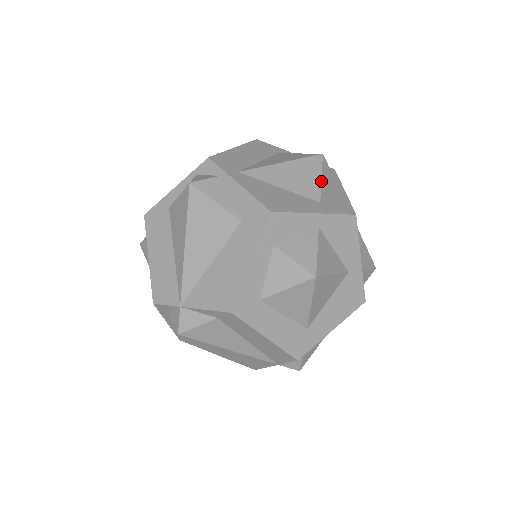
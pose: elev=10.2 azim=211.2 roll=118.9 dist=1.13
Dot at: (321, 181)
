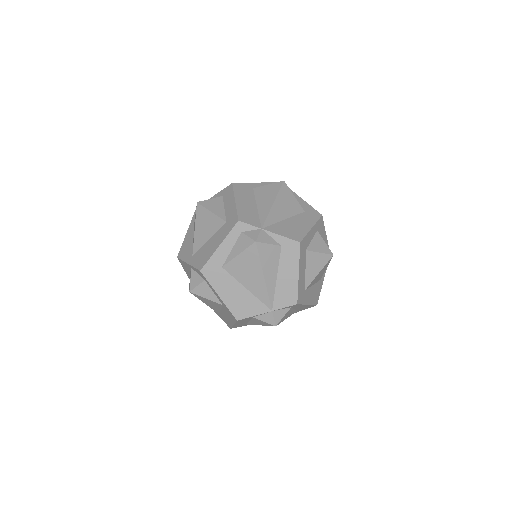
Dot at: occluded
